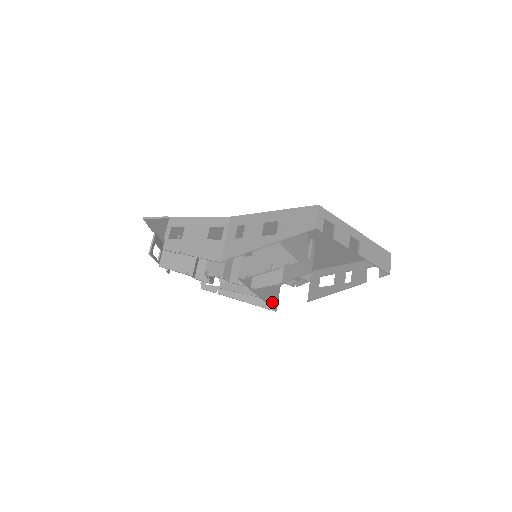
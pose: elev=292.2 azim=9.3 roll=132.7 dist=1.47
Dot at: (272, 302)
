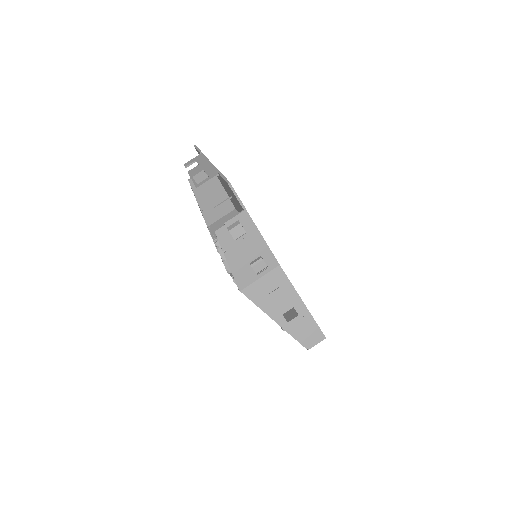
Dot at: occluded
